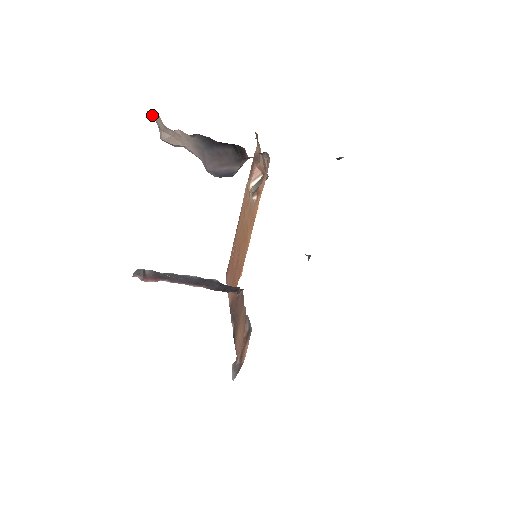
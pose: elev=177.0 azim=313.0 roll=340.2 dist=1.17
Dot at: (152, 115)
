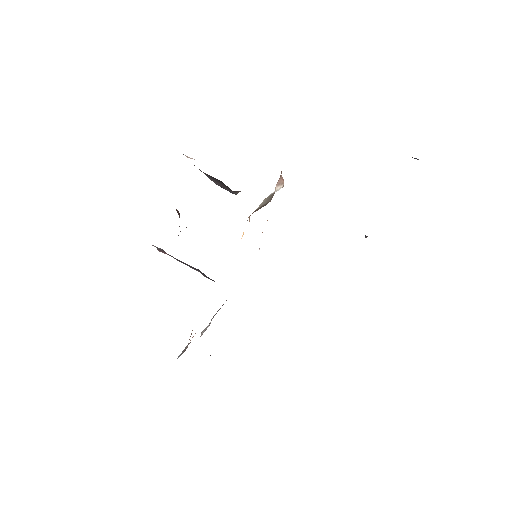
Dot at: occluded
